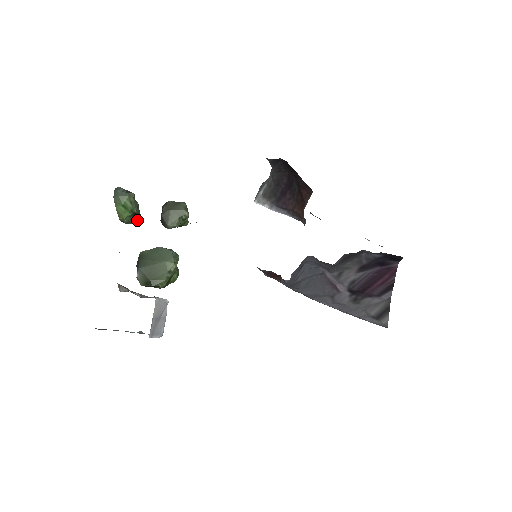
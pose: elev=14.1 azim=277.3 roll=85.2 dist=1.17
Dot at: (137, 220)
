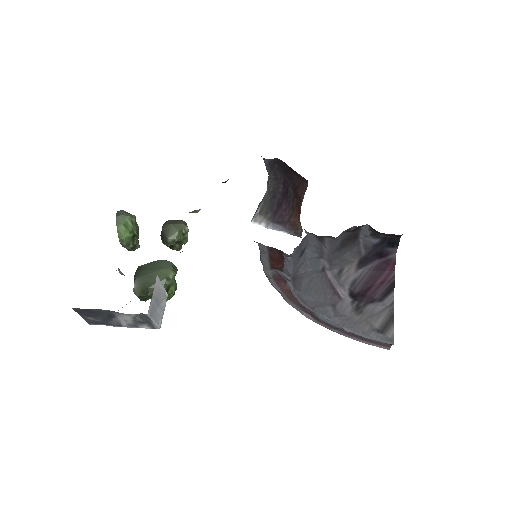
Dot at: (136, 246)
